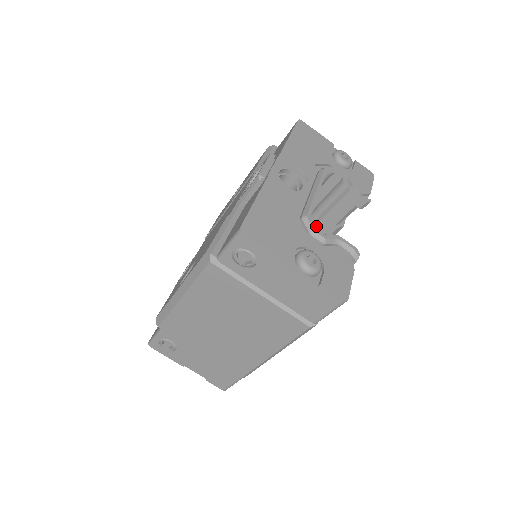
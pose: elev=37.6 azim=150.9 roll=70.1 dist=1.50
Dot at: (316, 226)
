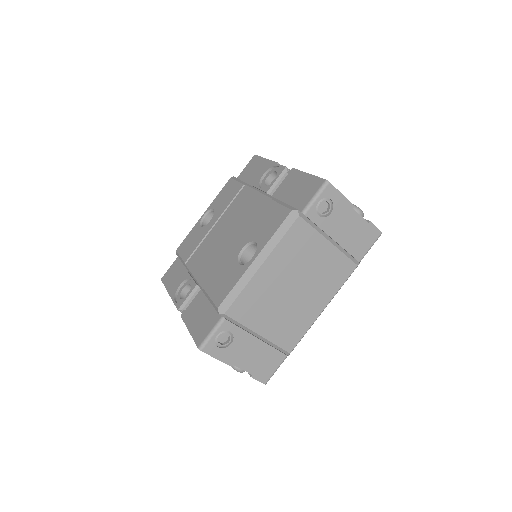
Dot at: occluded
